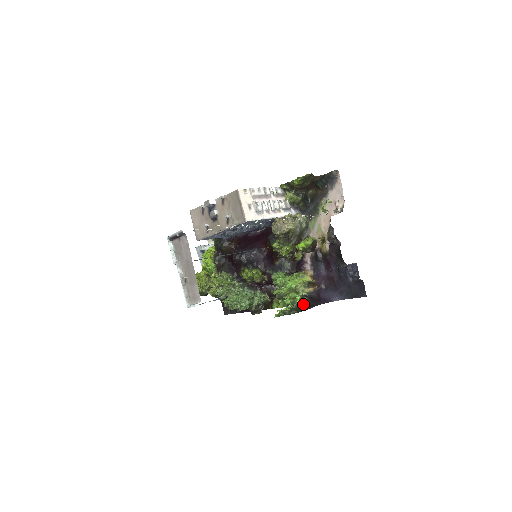
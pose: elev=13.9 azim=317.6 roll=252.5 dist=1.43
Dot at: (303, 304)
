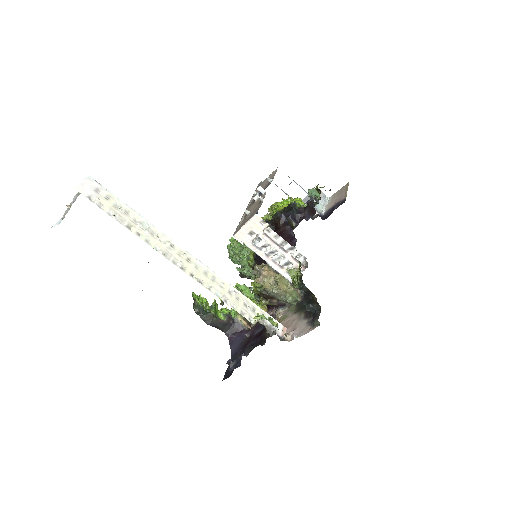
Dot at: (211, 317)
